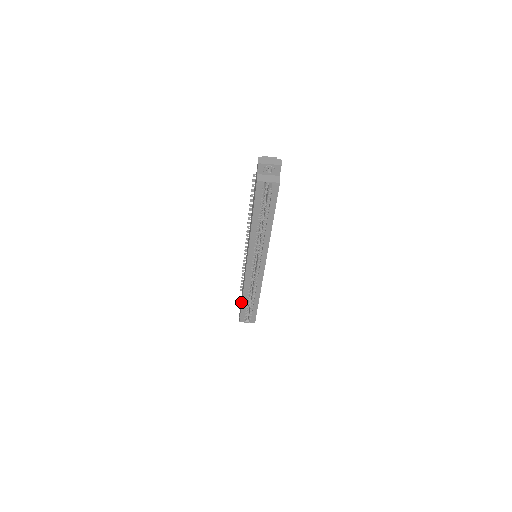
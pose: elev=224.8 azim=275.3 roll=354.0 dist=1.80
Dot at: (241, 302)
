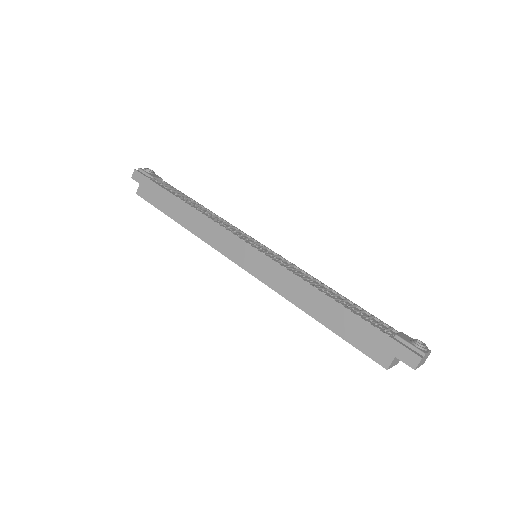
Dot at: (167, 209)
